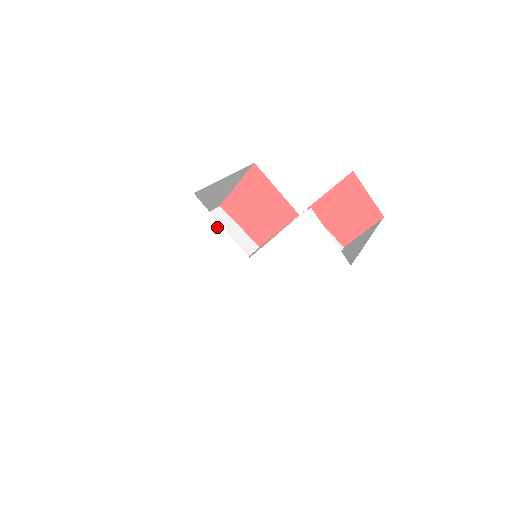
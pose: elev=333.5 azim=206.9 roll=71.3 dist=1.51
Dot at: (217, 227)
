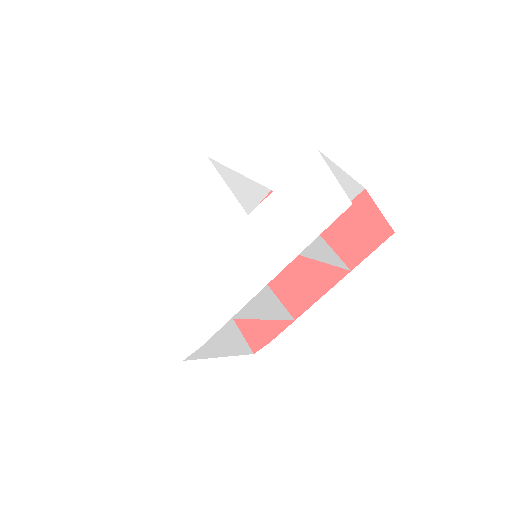
Dot at: (222, 187)
